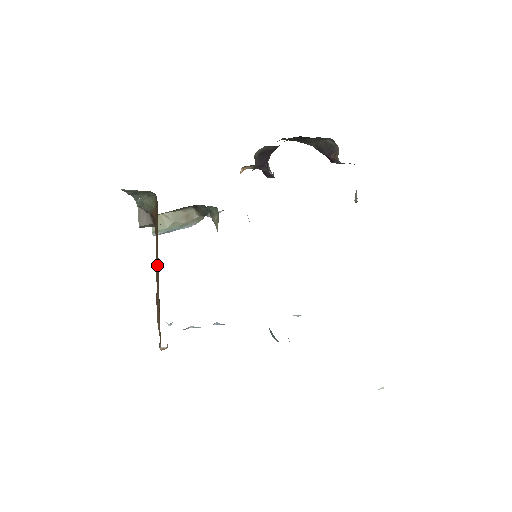
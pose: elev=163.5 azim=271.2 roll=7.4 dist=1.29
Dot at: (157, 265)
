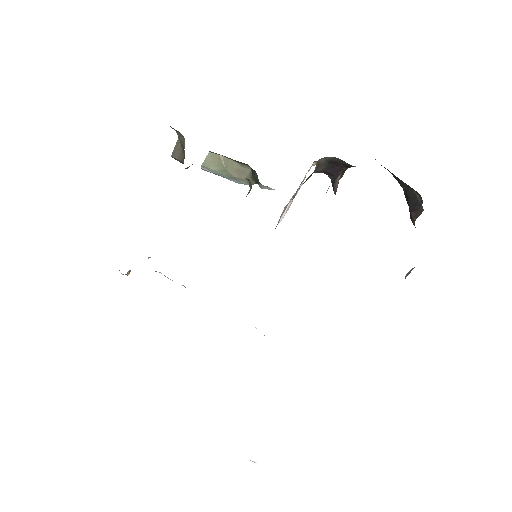
Dot at: occluded
